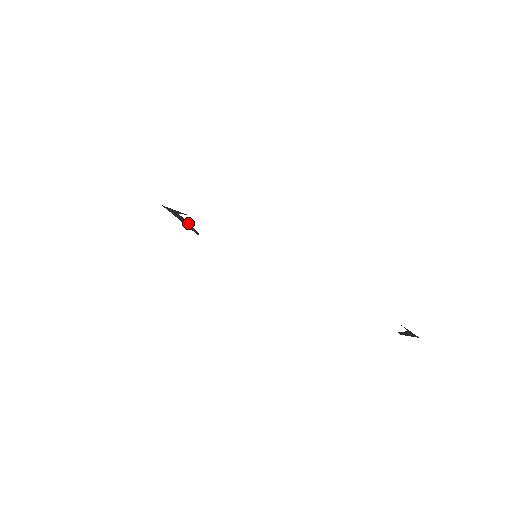
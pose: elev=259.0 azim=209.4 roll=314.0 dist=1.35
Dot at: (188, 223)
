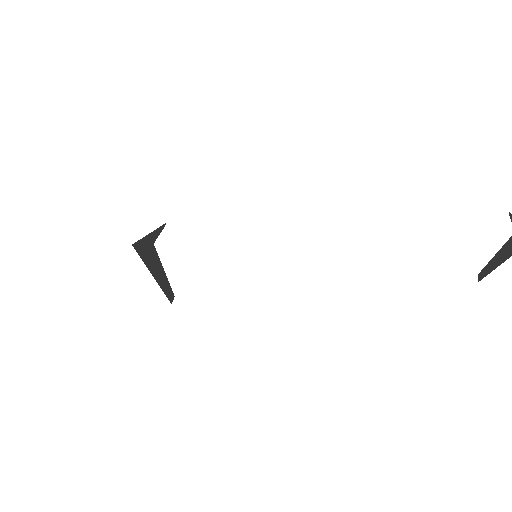
Dot at: (163, 269)
